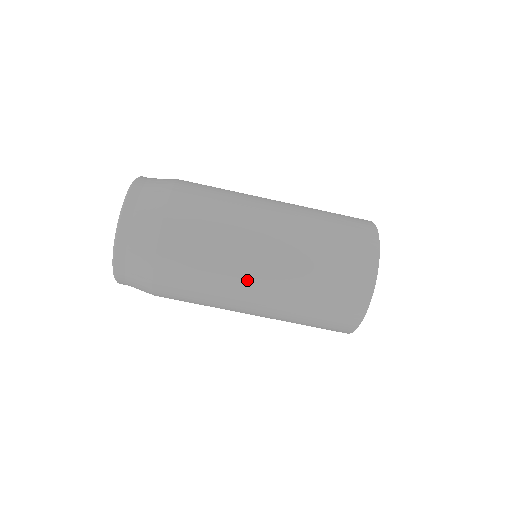
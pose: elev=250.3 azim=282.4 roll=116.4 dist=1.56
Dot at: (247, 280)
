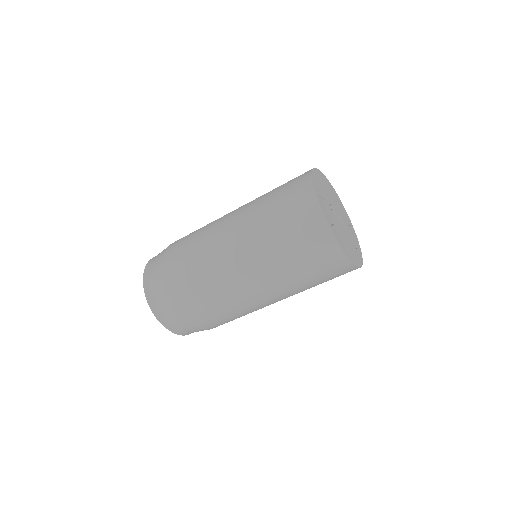
Dot at: (232, 271)
